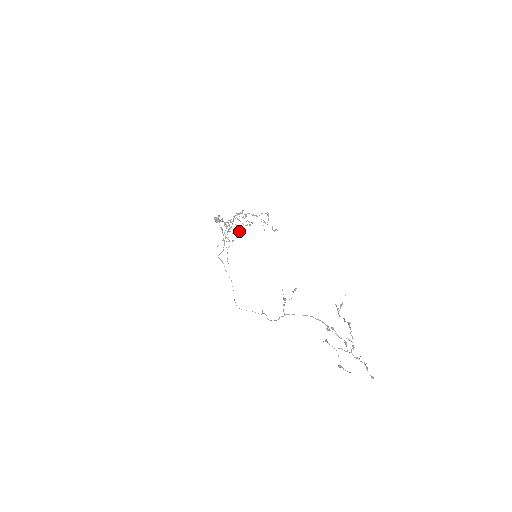
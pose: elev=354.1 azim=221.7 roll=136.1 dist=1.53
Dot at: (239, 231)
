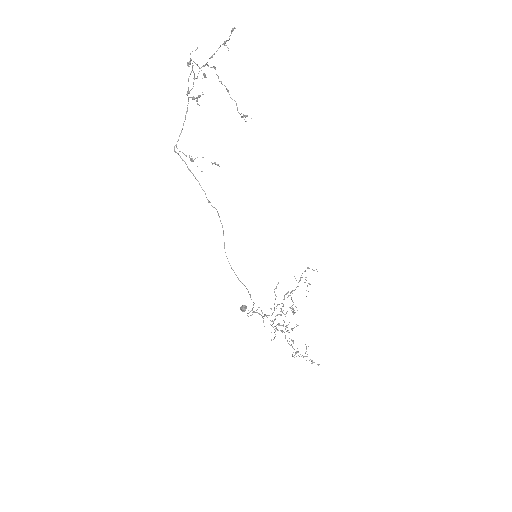
Dot at: occluded
